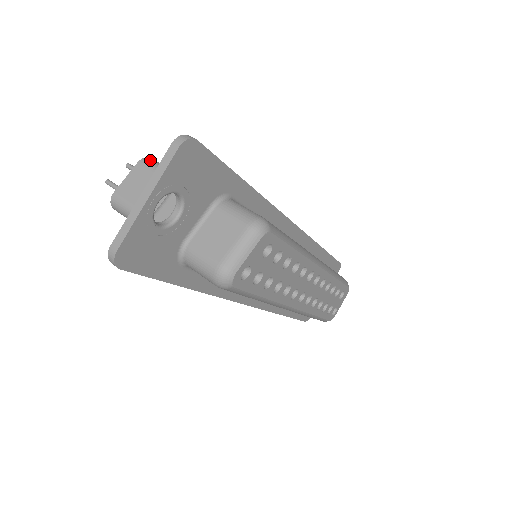
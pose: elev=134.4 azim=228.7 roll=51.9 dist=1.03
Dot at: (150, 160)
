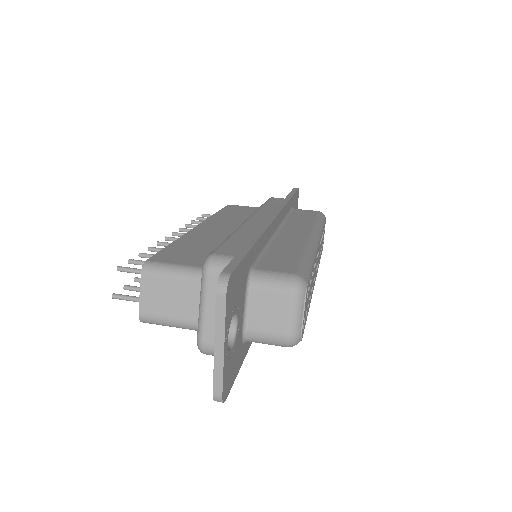
Dot at: (150, 266)
